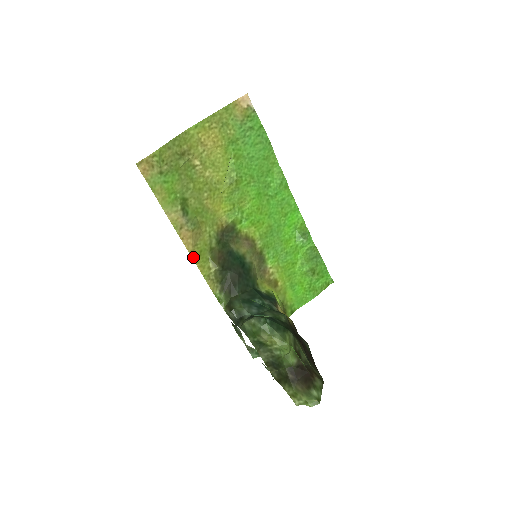
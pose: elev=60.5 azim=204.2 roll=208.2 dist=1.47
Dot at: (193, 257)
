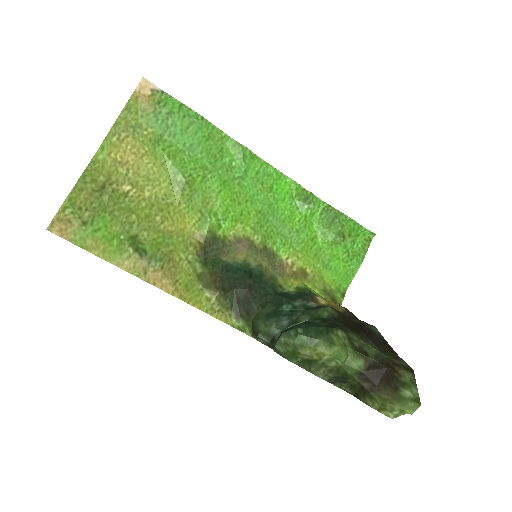
Dot at: (180, 297)
